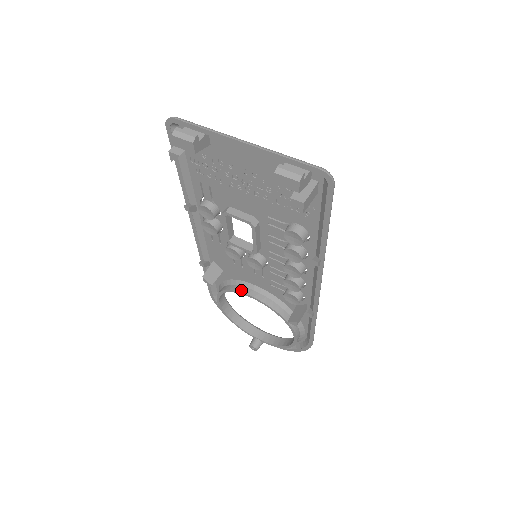
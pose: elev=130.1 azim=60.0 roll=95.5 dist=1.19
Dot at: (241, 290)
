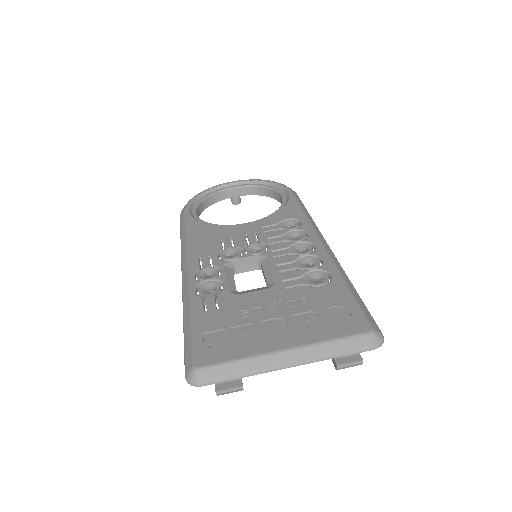
Dot at: occluded
